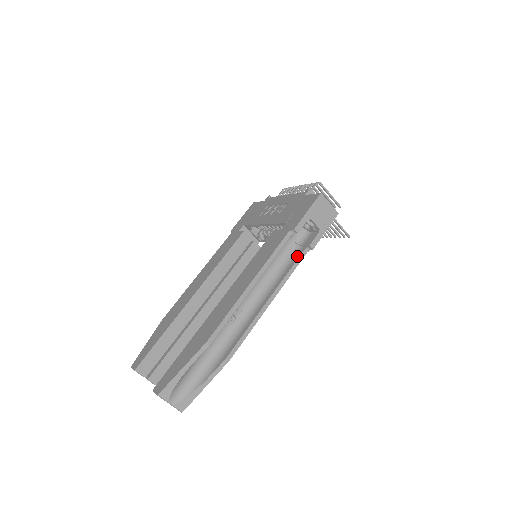
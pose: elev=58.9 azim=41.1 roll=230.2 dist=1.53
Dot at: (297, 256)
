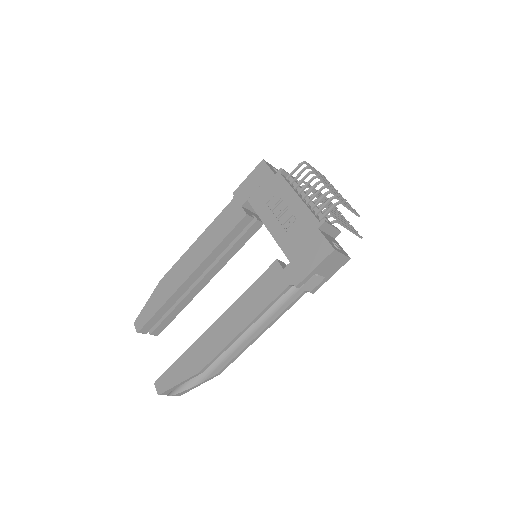
Dot at: (296, 294)
